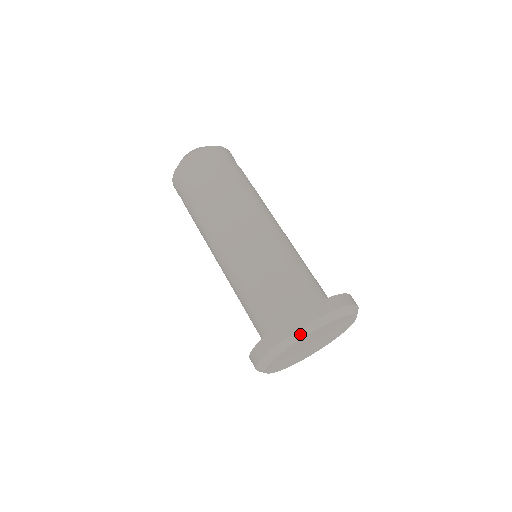
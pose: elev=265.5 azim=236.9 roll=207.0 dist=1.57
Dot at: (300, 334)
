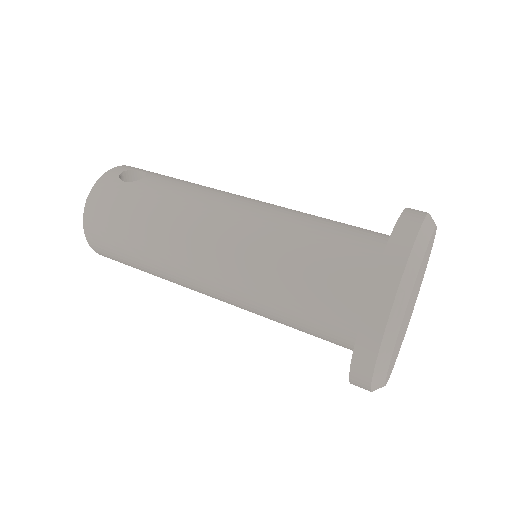
Dot at: (382, 365)
